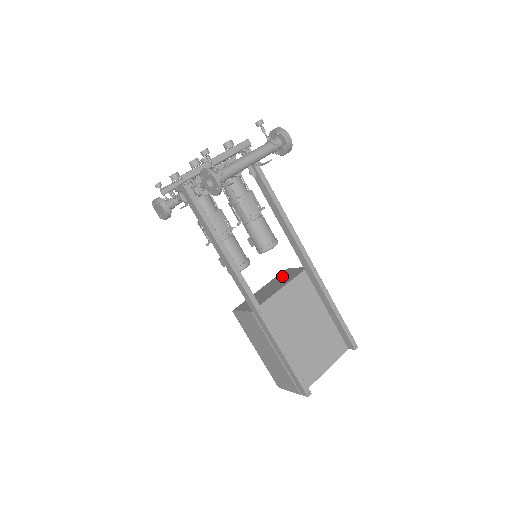
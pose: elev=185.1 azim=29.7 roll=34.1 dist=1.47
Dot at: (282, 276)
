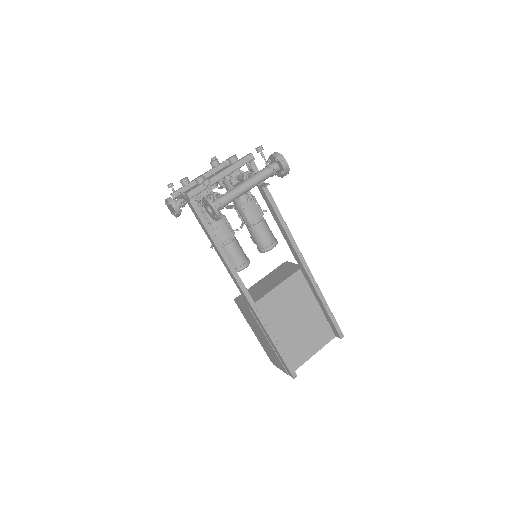
Dot at: (281, 270)
